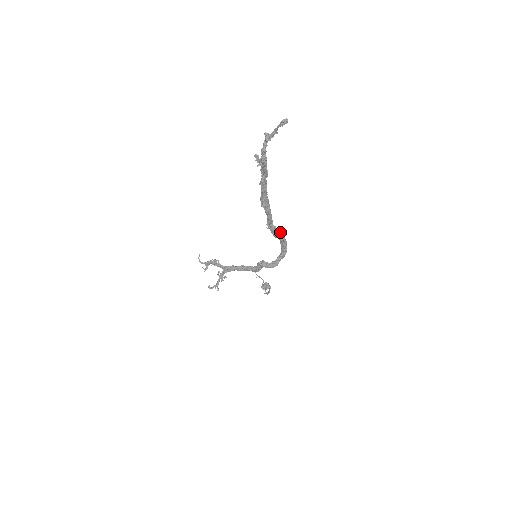
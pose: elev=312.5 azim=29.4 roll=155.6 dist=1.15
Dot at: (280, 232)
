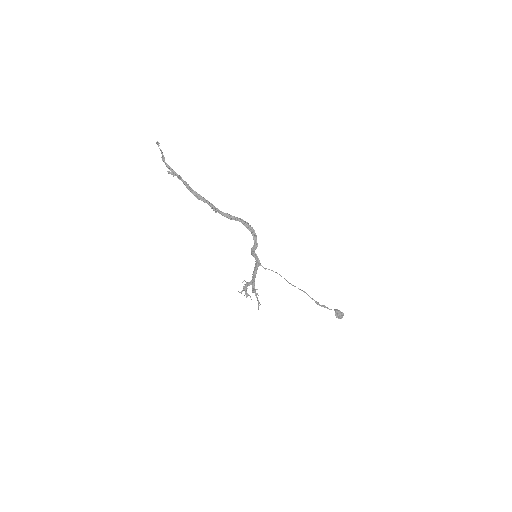
Dot at: (236, 217)
